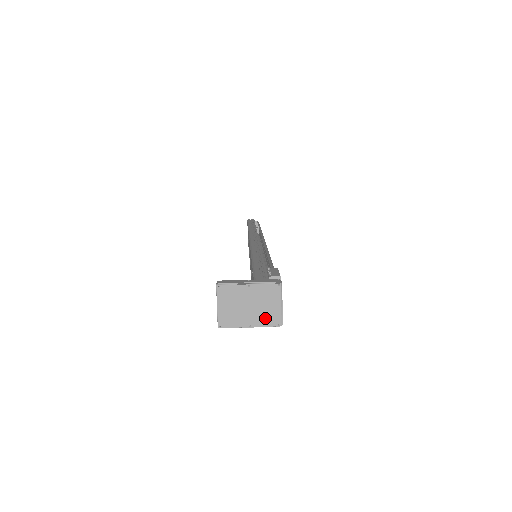
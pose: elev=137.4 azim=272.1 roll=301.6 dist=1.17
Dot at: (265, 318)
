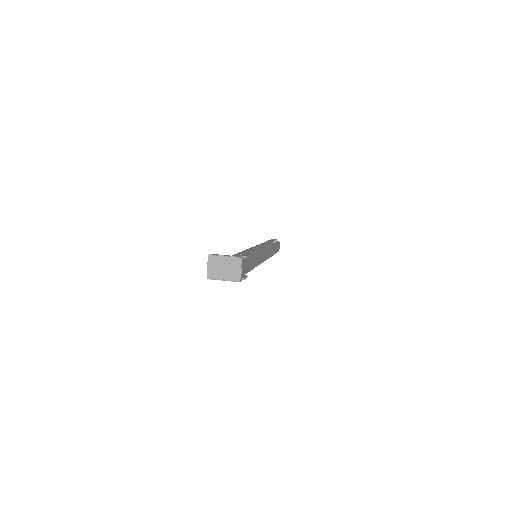
Dot at: (232, 276)
